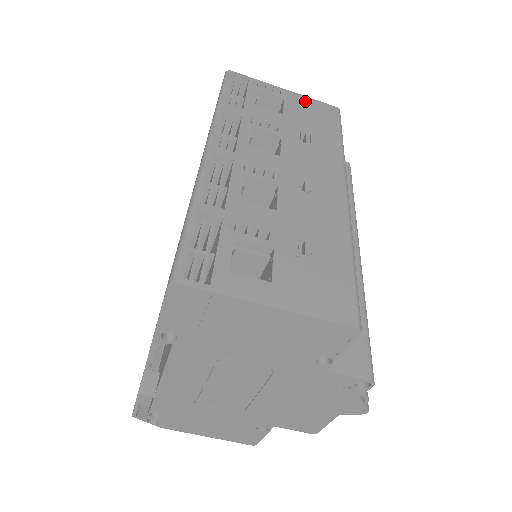
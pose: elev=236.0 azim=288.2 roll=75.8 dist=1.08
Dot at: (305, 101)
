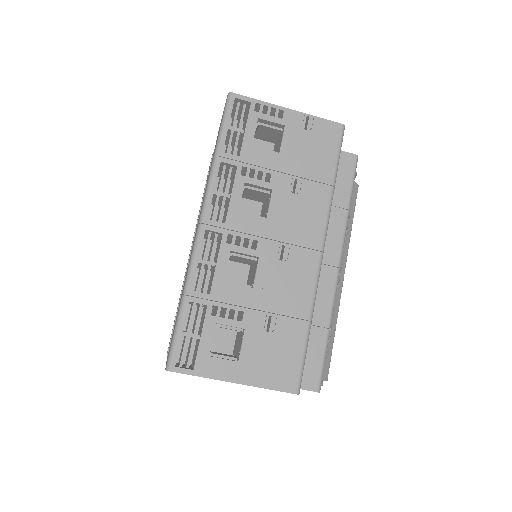
Dot at: (307, 123)
